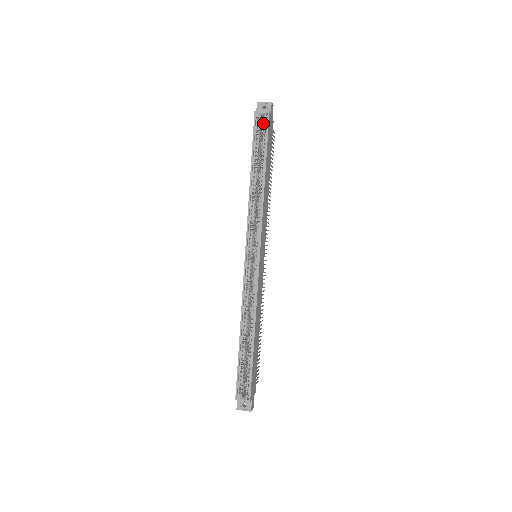
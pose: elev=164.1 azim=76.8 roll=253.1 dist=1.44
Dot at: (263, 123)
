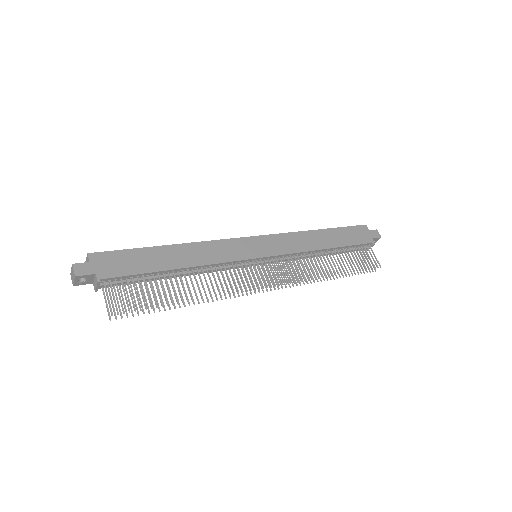
Dot at: occluded
